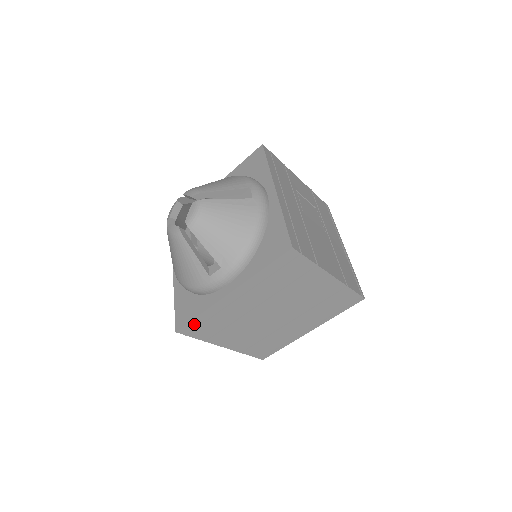
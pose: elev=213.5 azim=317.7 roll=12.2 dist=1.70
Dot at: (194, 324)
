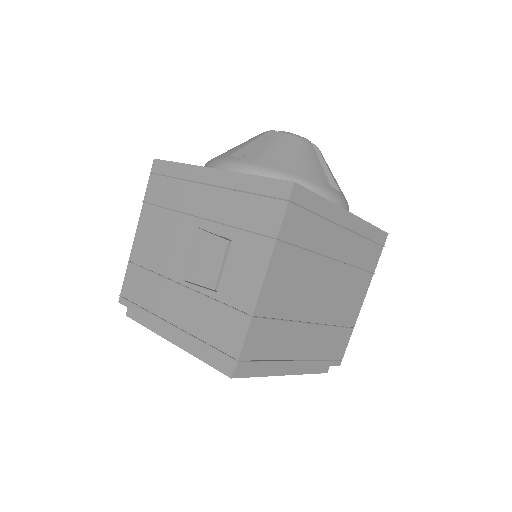
Dot at: (308, 200)
